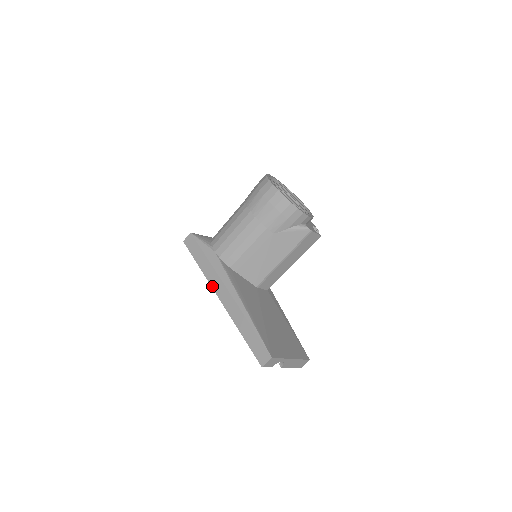
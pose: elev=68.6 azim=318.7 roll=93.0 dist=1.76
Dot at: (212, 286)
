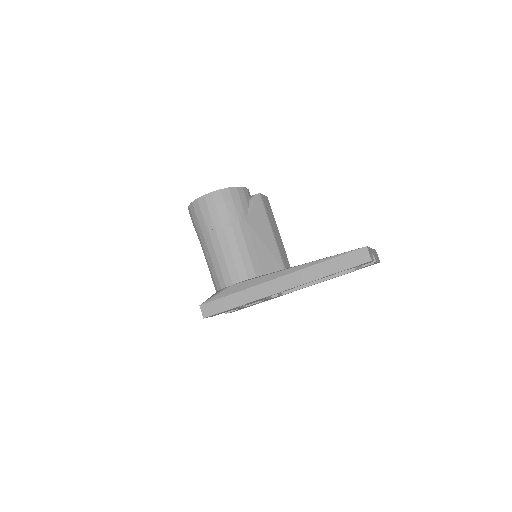
Dot at: (266, 296)
